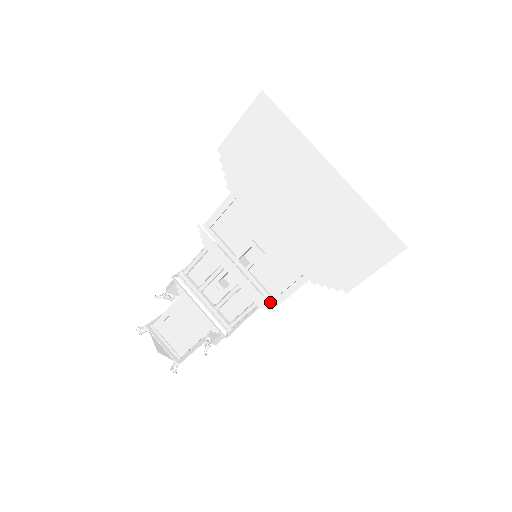
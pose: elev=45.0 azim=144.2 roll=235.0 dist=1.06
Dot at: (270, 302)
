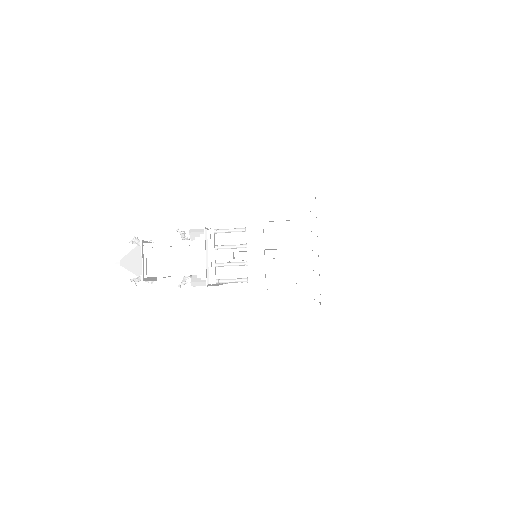
Dot at: occluded
